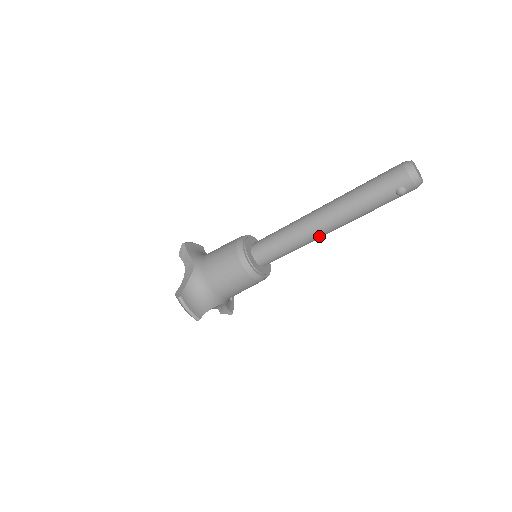
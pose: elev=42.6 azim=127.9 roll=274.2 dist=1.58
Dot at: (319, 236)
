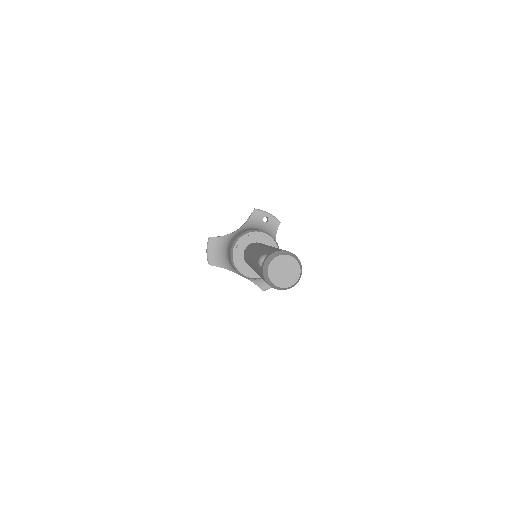
Dot at: occluded
